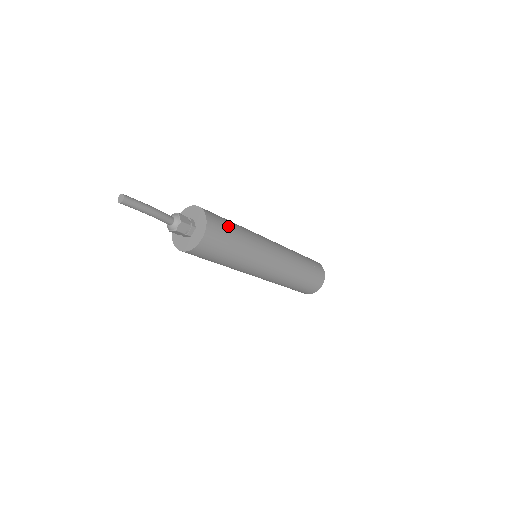
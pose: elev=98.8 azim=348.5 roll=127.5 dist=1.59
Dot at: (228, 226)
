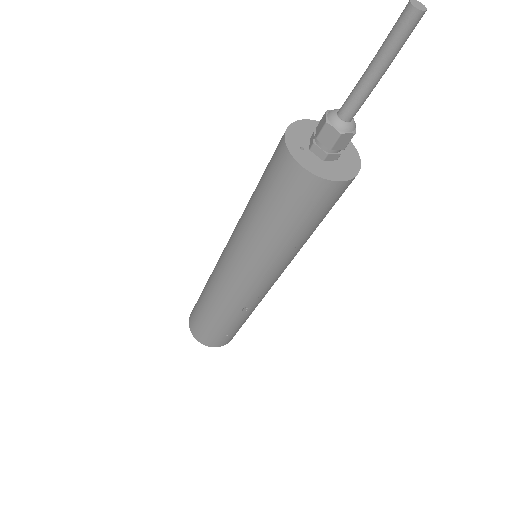
Dot at: occluded
